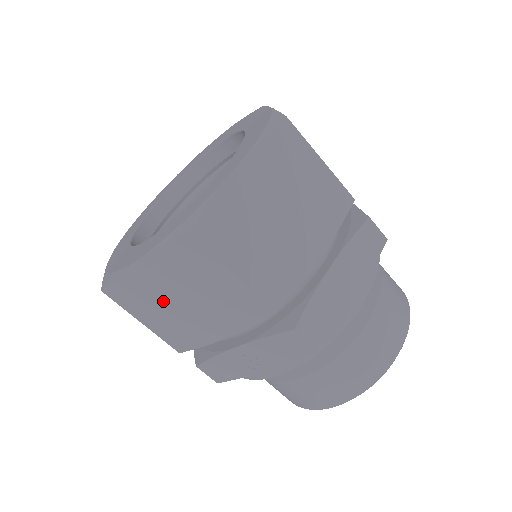
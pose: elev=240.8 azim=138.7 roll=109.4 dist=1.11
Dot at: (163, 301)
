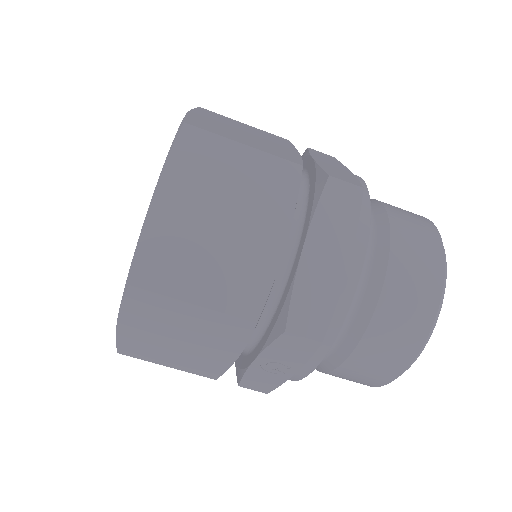
Dot at: (165, 345)
